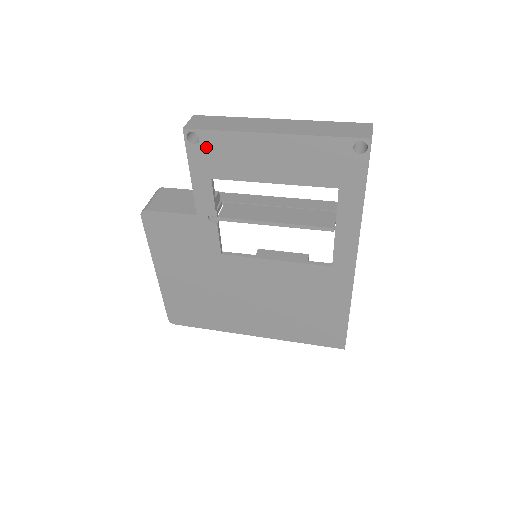
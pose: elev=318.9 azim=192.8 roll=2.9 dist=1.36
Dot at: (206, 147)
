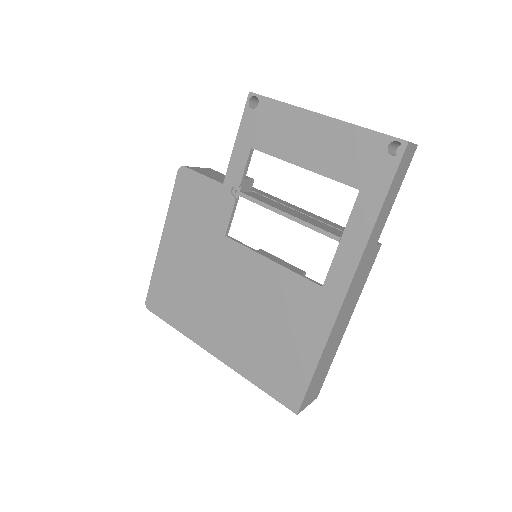
Dot at: (260, 114)
